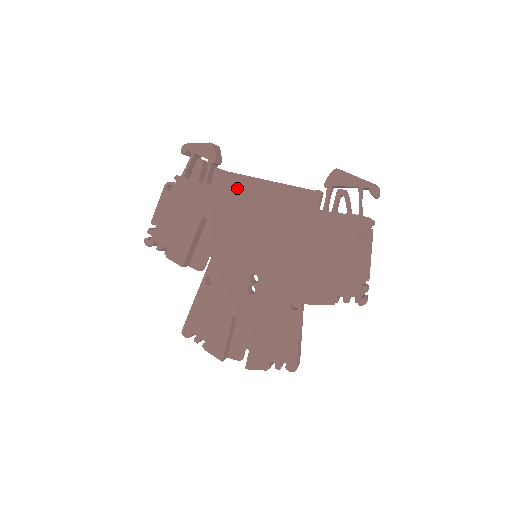
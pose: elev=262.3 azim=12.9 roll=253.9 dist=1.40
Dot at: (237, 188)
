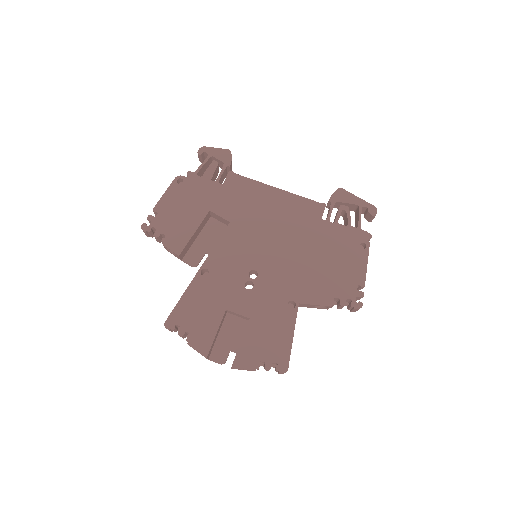
Dot at: (248, 191)
